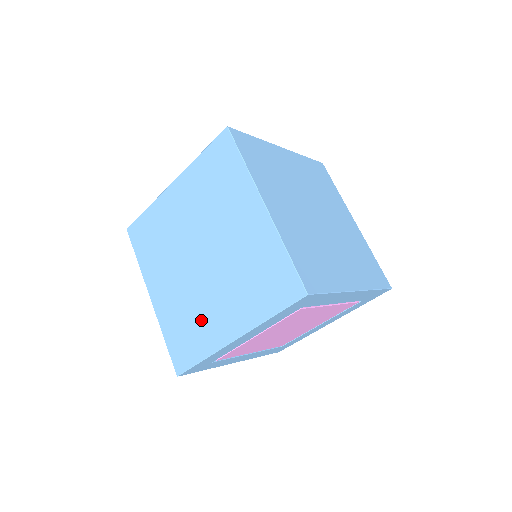
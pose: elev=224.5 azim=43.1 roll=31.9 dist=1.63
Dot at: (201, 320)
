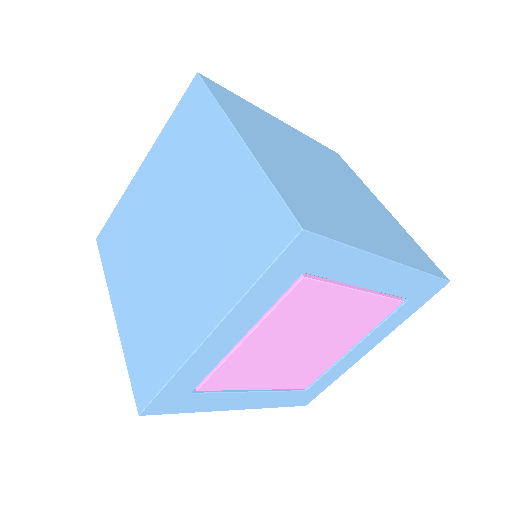
Dot at: (168, 321)
